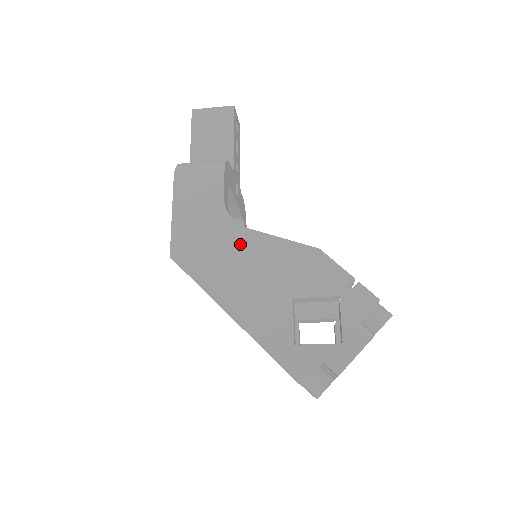
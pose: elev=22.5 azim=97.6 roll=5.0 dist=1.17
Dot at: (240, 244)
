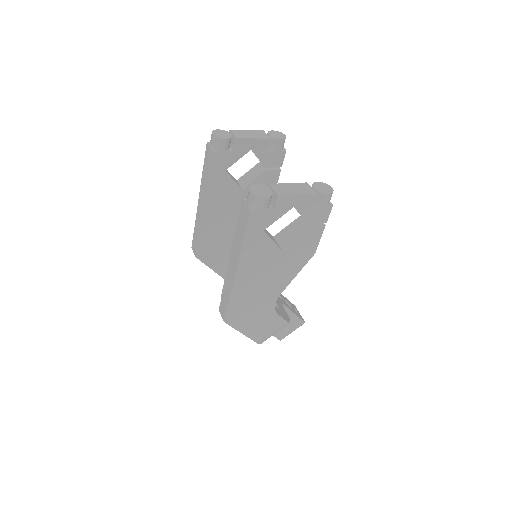
Dot at: occluded
